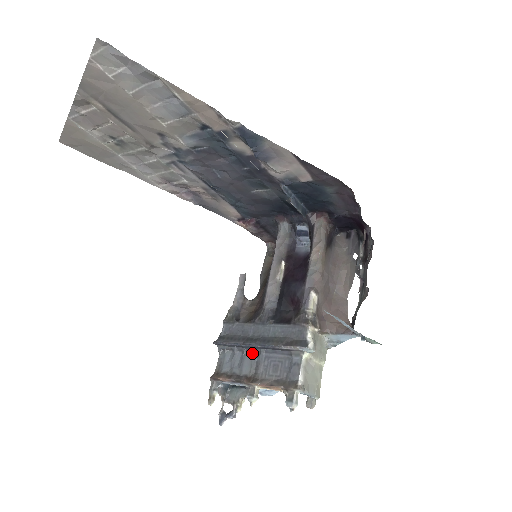
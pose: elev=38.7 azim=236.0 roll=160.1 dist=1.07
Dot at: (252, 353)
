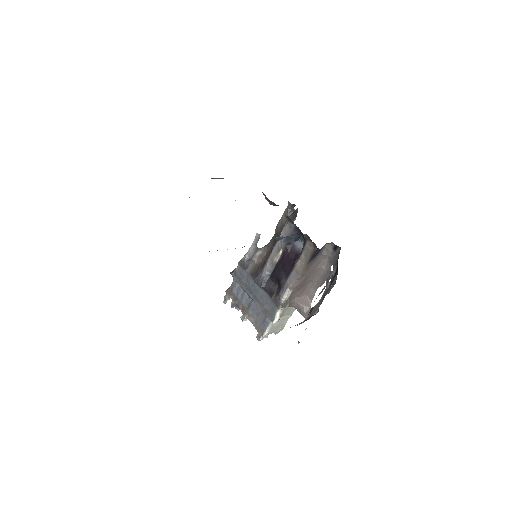
Dot at: occluded
